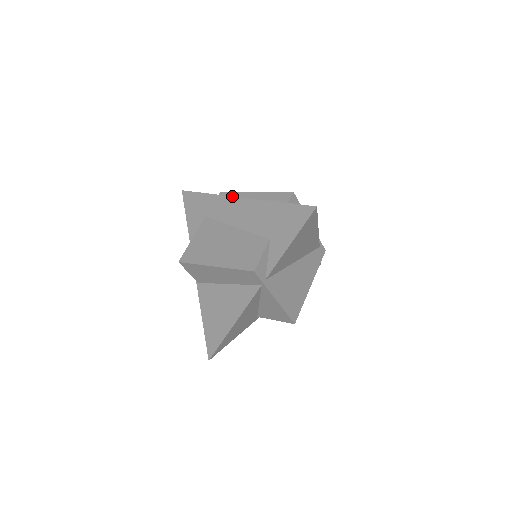
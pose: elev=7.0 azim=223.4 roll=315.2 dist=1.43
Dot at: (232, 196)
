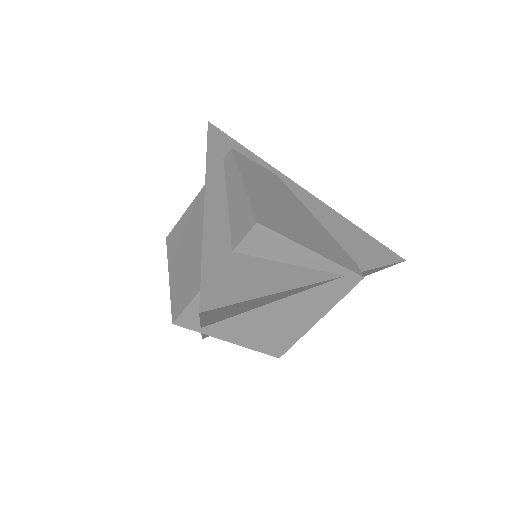
Dot at: occluded
